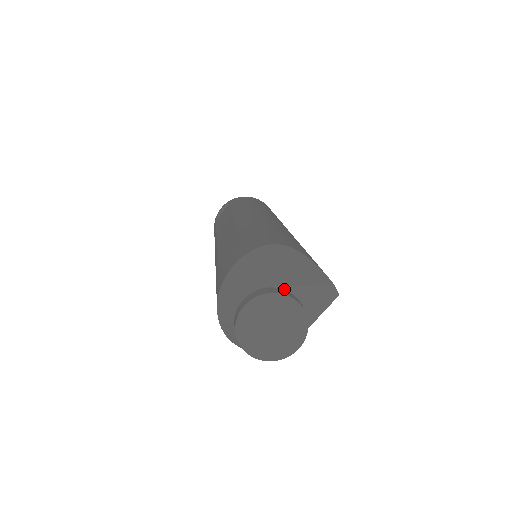
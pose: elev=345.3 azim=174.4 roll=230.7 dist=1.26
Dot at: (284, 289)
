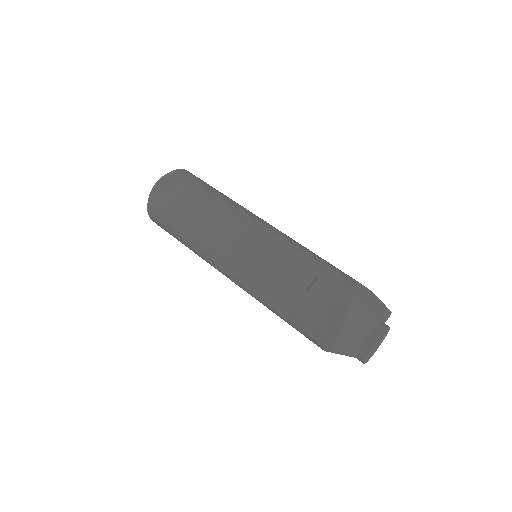
Dot at: occluded
